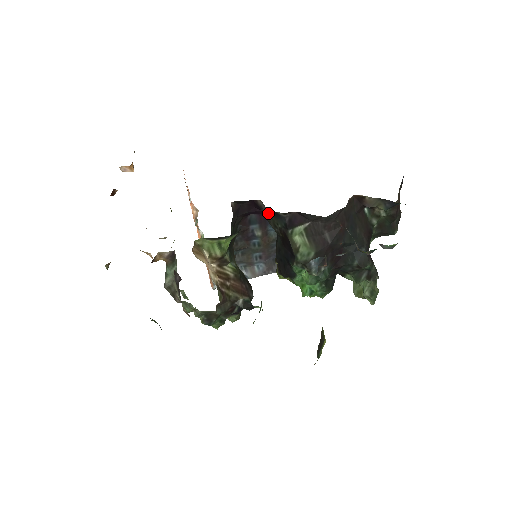
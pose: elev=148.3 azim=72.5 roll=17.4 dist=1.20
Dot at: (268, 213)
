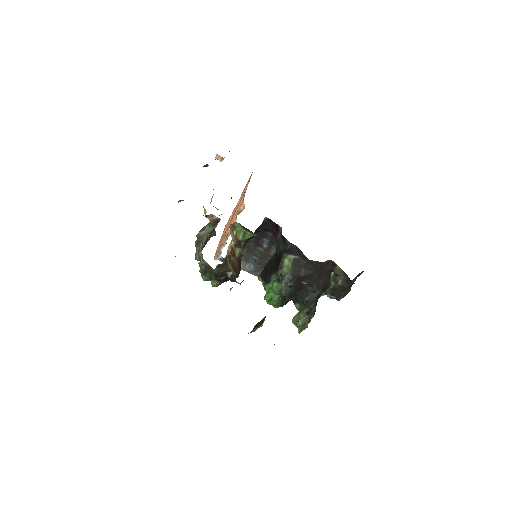
Dot at: (281, 237)
